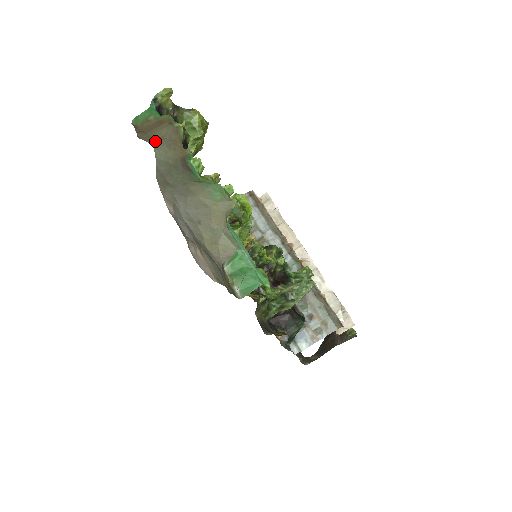
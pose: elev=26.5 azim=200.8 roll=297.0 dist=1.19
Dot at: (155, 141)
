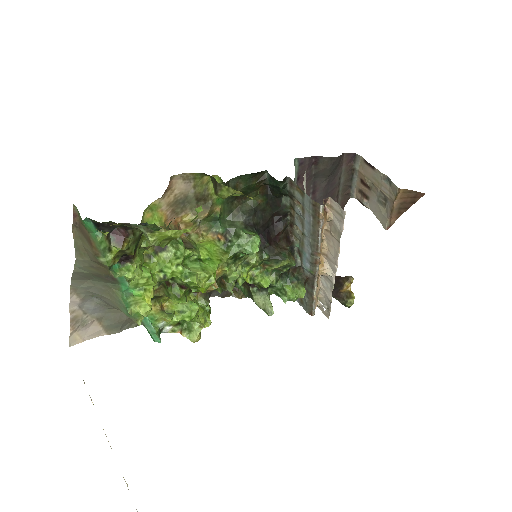
Dot at: (80, 253)
